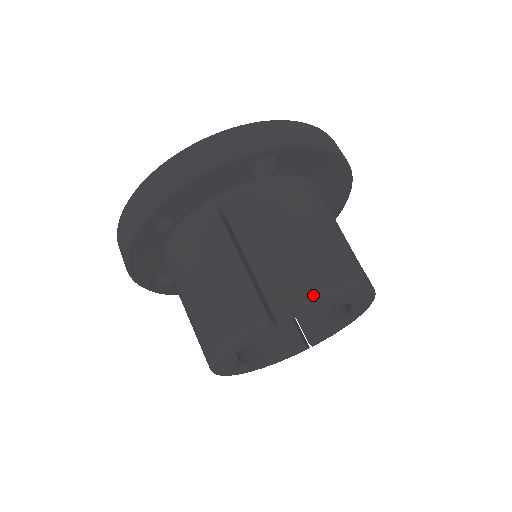
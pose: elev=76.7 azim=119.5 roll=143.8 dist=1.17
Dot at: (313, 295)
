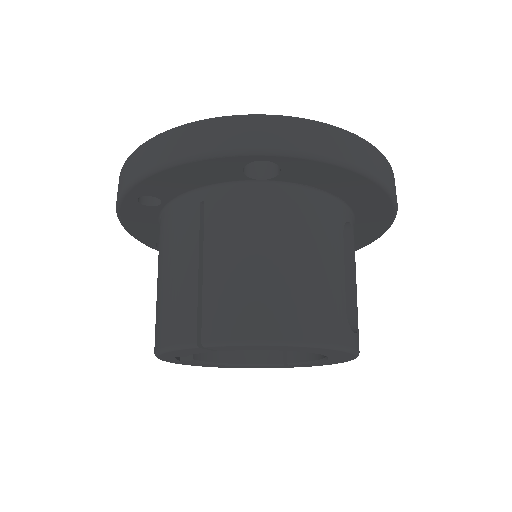
Dot at: (250, 338)
